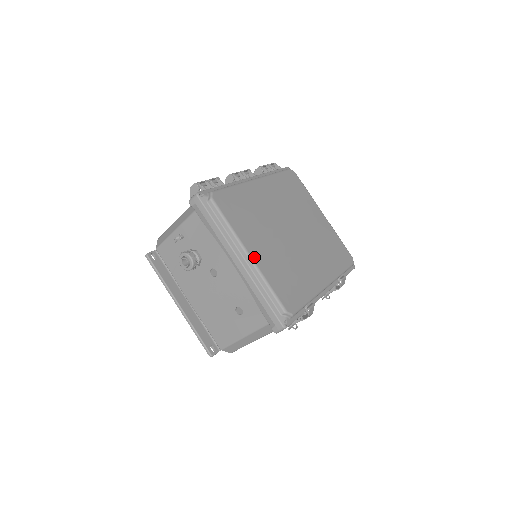
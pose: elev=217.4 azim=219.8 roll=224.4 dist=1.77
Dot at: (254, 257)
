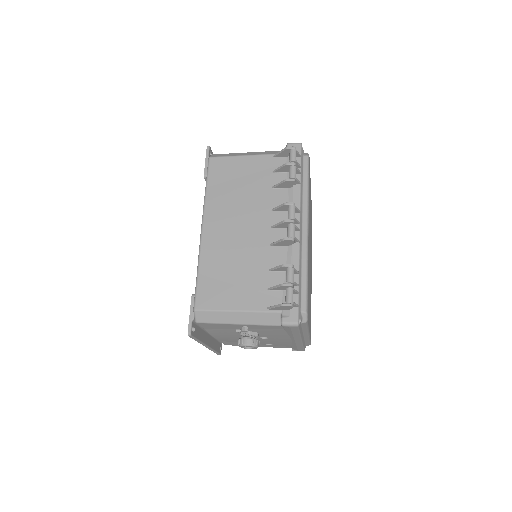
Dot at: occluded
